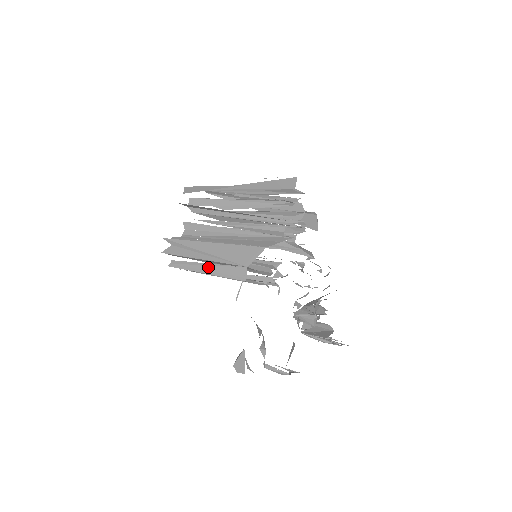
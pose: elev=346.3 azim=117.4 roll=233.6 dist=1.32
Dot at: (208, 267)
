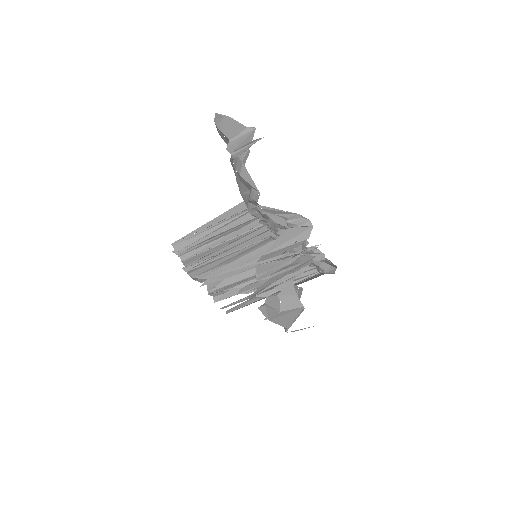
Dot at: occluded
